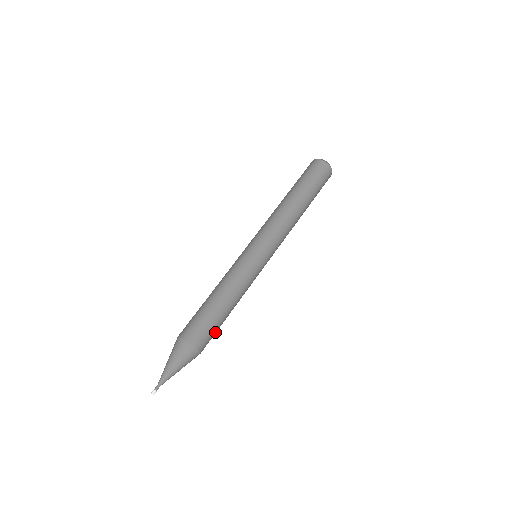
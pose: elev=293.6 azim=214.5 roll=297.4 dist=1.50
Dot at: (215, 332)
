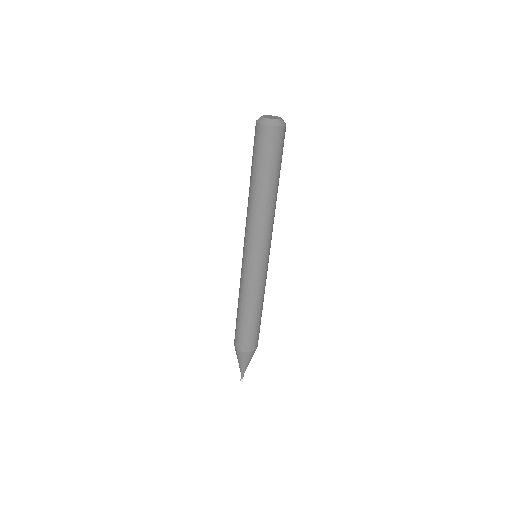
Dot at: occluded
